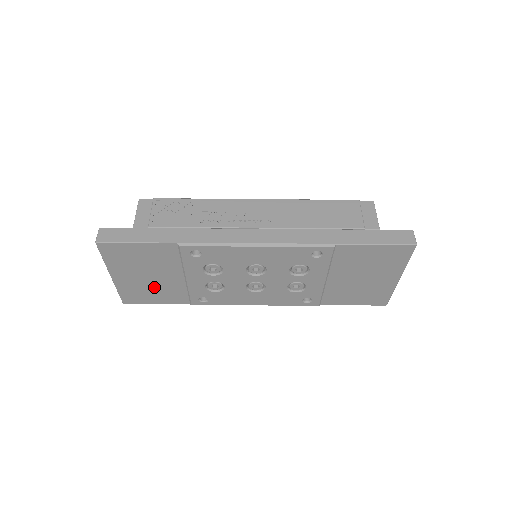
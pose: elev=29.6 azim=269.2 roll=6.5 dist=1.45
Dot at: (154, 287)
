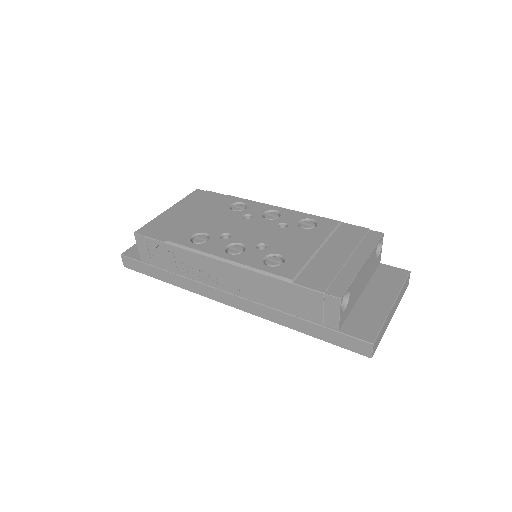
Dot at: occluded
